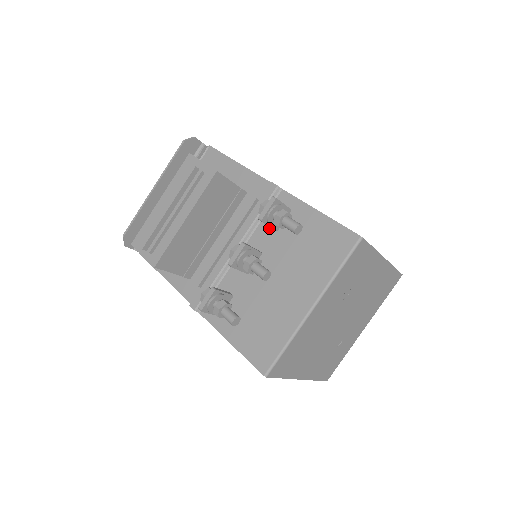
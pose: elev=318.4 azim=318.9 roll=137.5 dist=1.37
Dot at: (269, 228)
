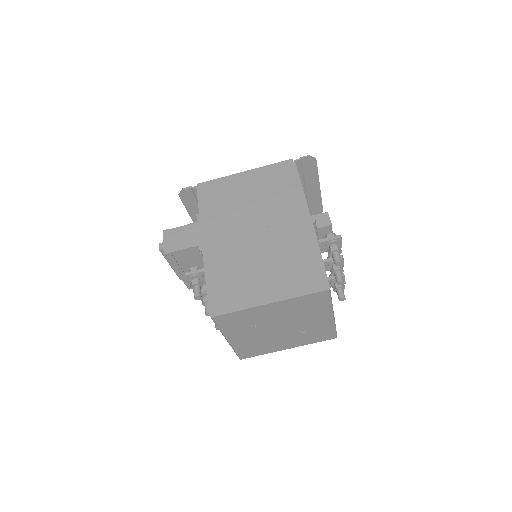
Dot at: occluded
